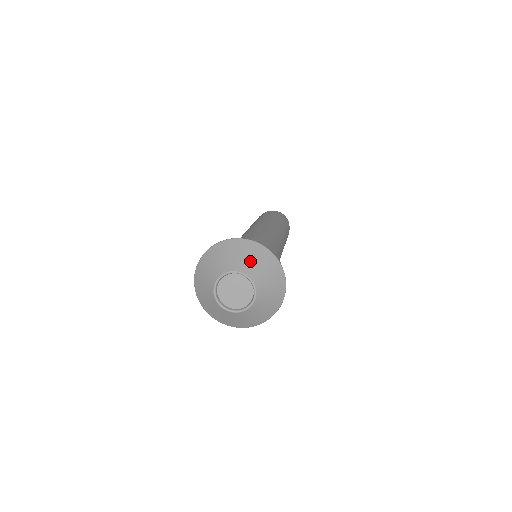
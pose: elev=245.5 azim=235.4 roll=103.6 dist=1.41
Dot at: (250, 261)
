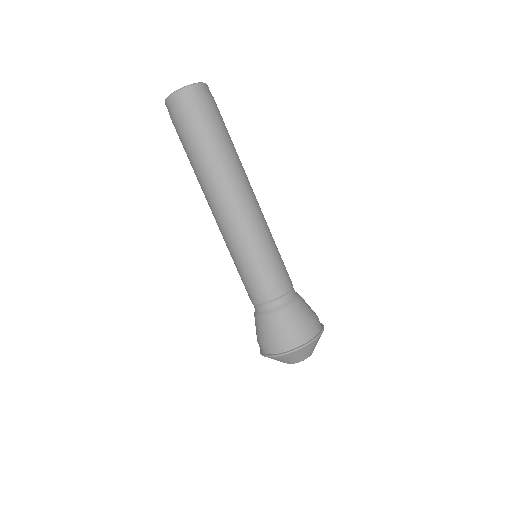
Dot at: (307, 353)
